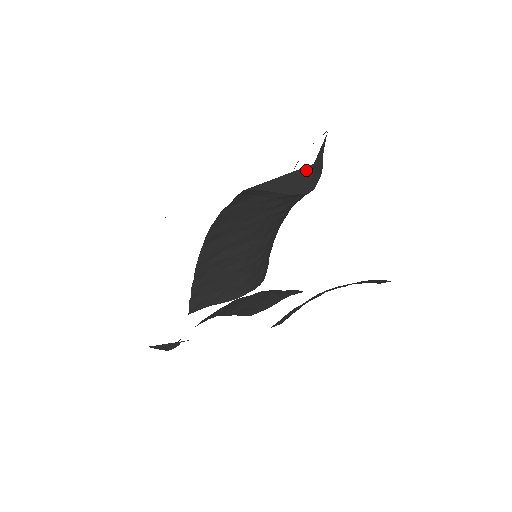
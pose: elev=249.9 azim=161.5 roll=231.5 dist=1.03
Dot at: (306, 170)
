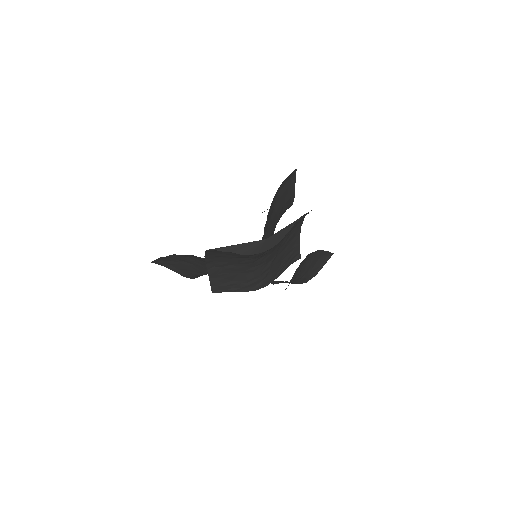
Dot at: occluded
